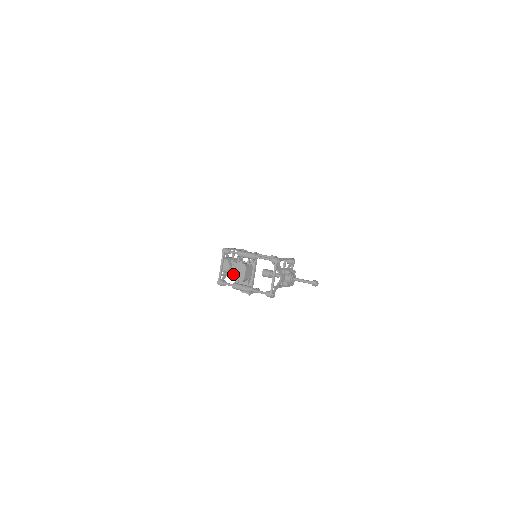
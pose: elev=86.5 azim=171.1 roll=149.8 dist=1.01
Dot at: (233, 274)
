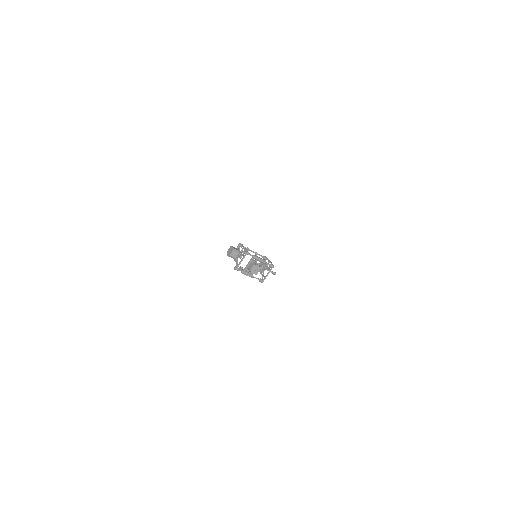
Dot at: (252, 270)
